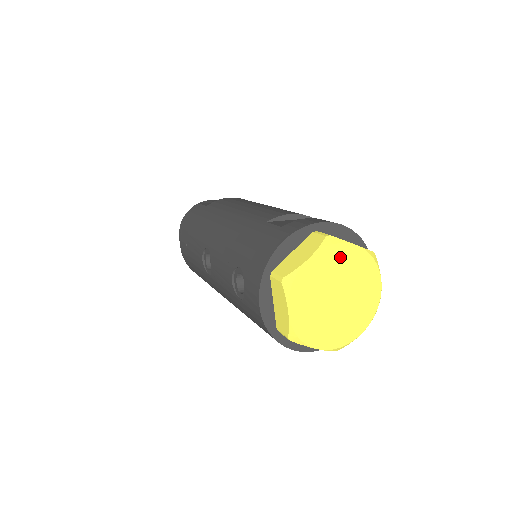
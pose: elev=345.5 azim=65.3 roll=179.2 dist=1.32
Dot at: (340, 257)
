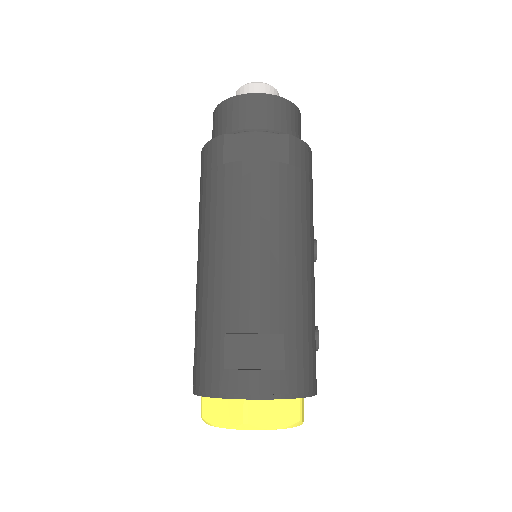
Dot at: occluded
